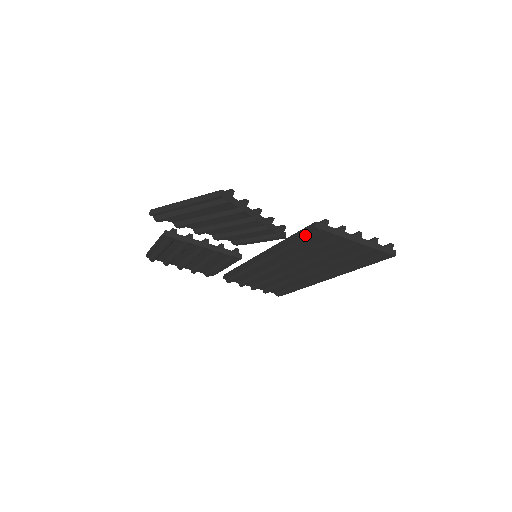
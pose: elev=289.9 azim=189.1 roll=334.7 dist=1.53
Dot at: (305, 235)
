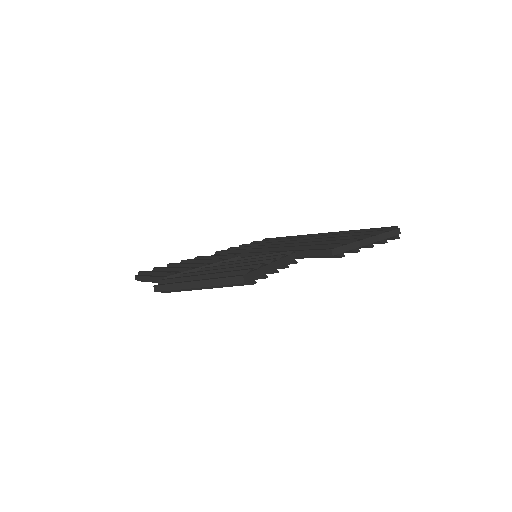
Dot at: (318, 255)
